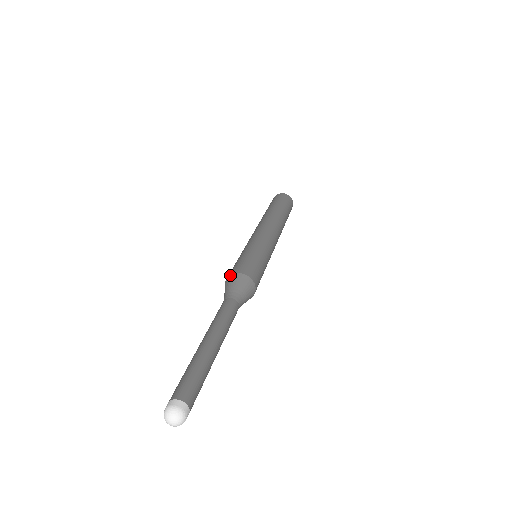
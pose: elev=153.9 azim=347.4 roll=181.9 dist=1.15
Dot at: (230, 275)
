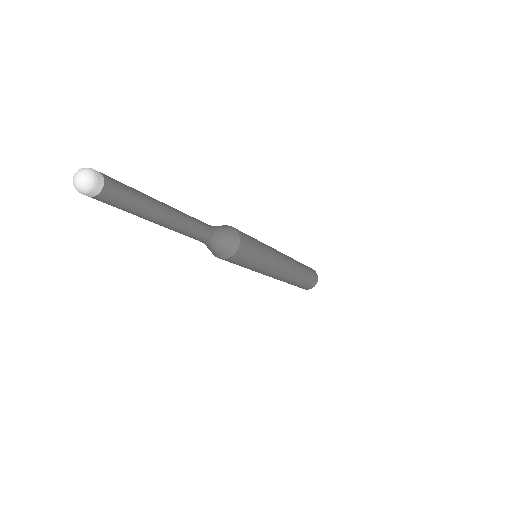
Dot at: occluded
